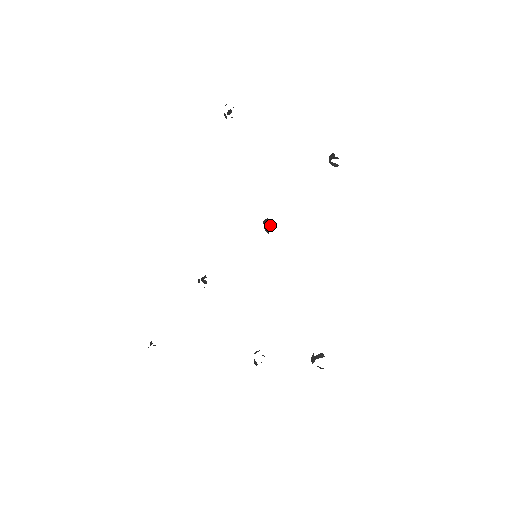
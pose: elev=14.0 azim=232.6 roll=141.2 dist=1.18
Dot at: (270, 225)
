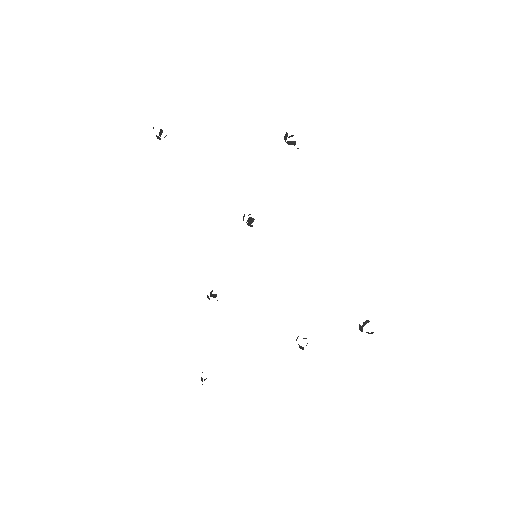
Dot at: (251, 219)
